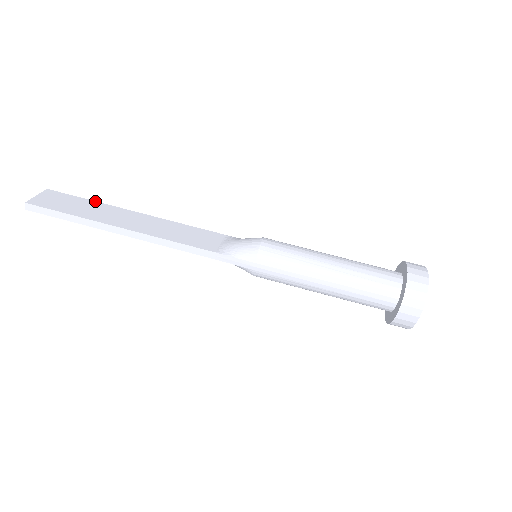
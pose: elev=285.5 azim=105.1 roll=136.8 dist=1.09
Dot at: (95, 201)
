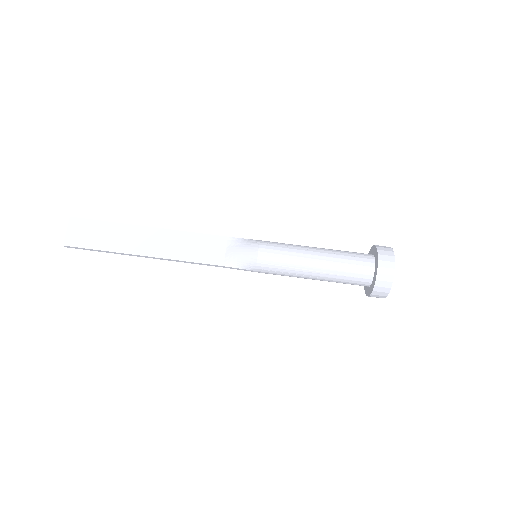
Dot at: (113, 222)
